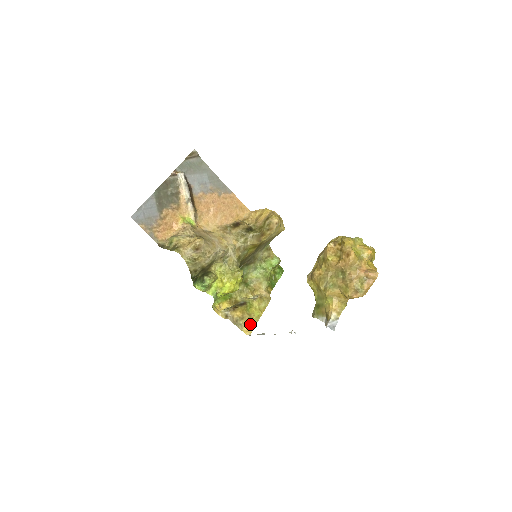
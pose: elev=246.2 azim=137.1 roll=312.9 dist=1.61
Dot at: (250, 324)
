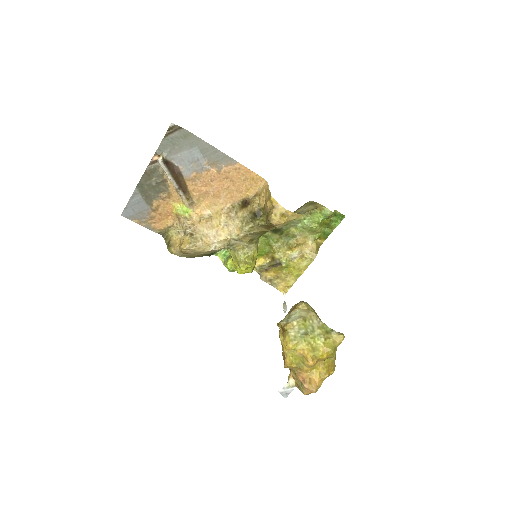
Dot at: (286, 284)
